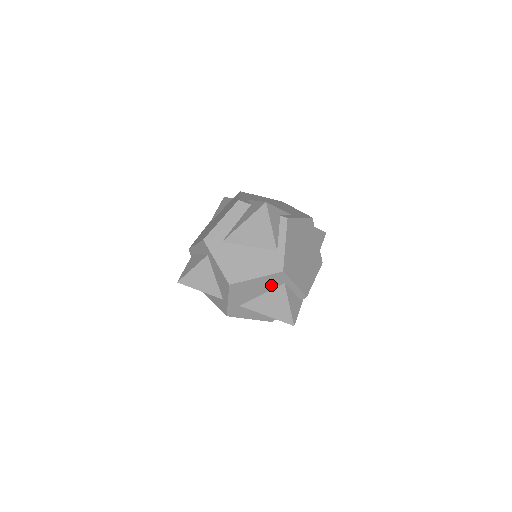
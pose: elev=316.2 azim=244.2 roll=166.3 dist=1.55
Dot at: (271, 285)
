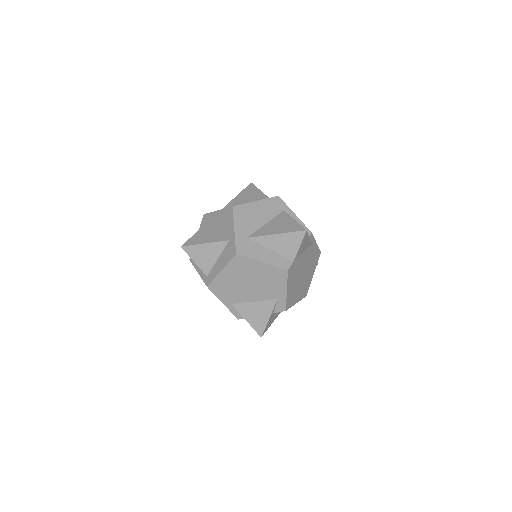
Dot at: (272, 212)
